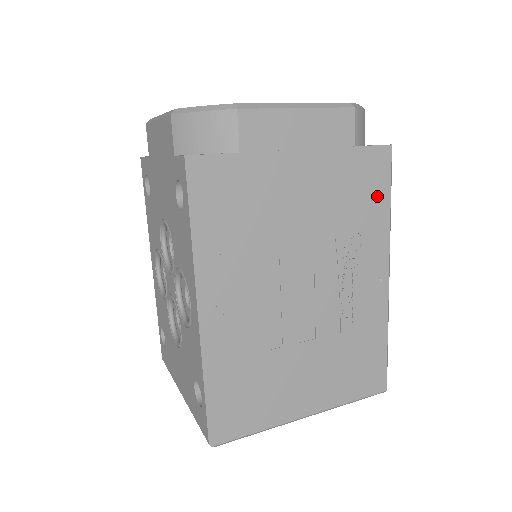
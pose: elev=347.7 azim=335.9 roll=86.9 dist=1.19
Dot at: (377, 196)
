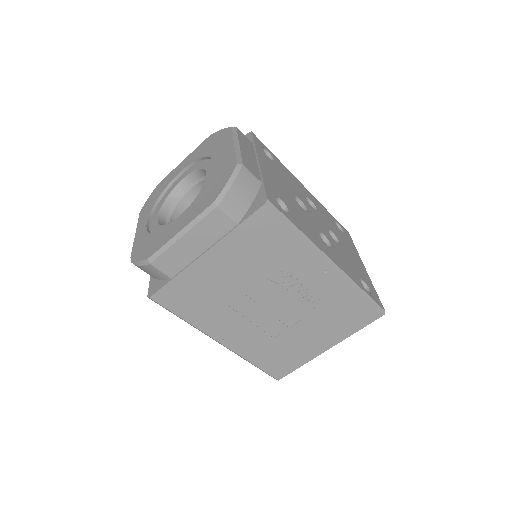
Dot at: (280, 236)
